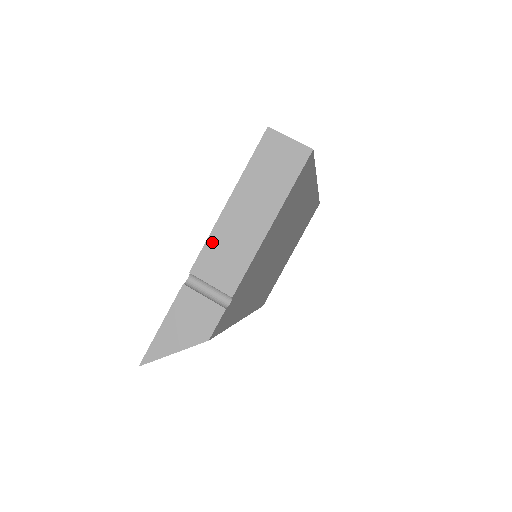
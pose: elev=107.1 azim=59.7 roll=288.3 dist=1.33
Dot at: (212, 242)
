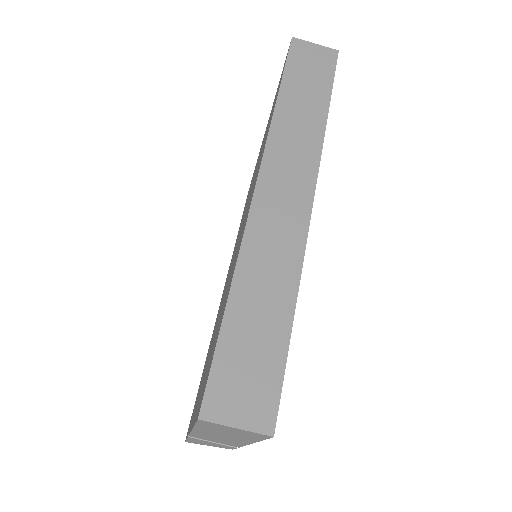
Dot at: (196, 435)
